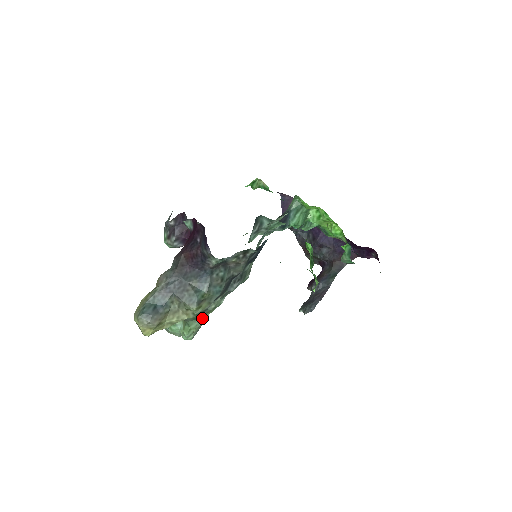
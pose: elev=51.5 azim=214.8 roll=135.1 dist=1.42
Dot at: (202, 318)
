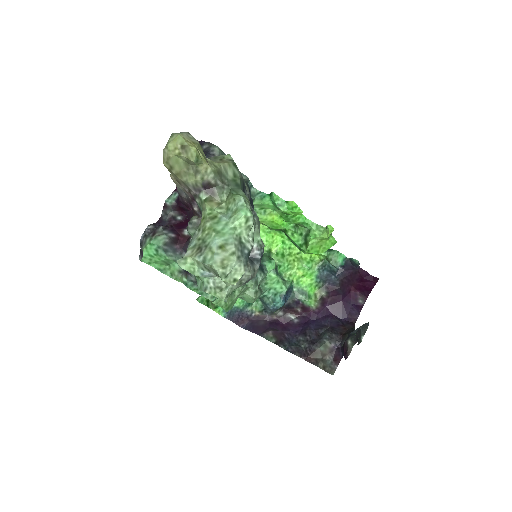
Dot at: occluded
